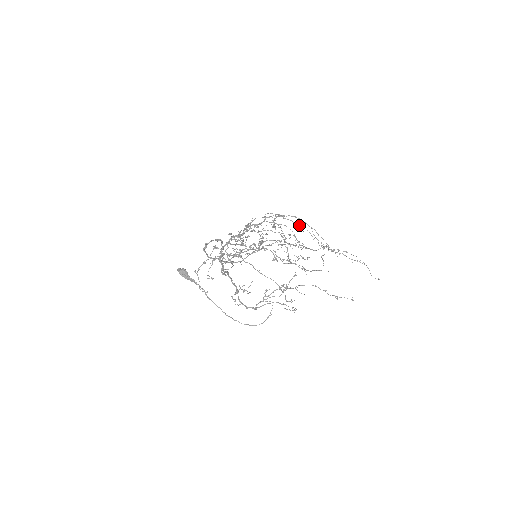
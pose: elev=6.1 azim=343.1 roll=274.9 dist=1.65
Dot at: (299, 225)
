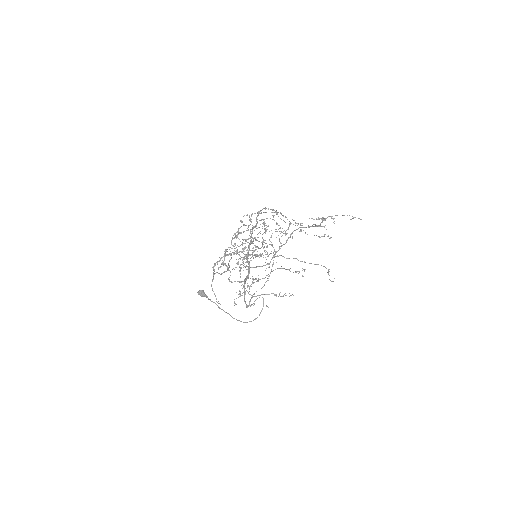
Dot at: occluded
